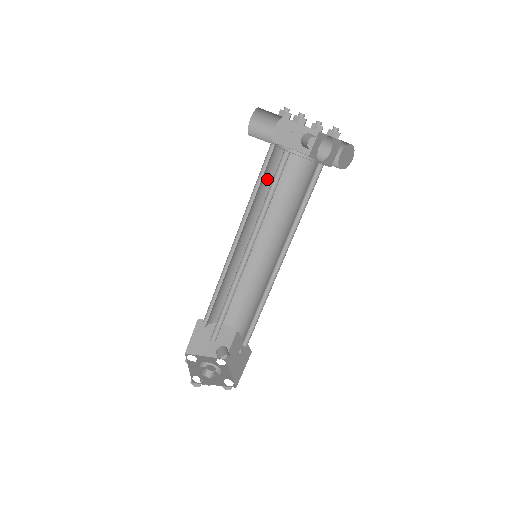
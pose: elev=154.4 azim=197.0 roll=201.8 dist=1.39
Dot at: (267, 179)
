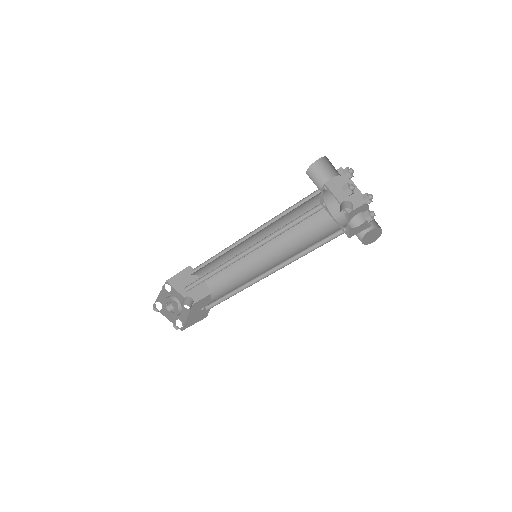
Dot at: (303, 208)
